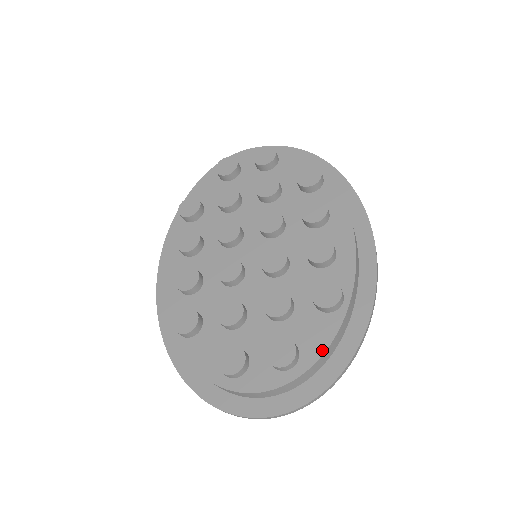
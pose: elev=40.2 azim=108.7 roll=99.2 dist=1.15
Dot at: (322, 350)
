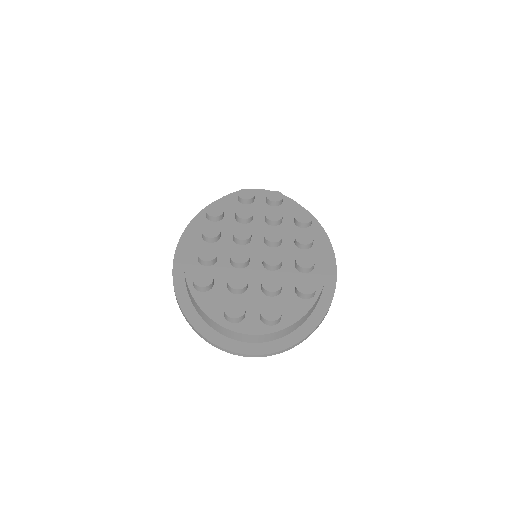
Dot at: (297, 319)
